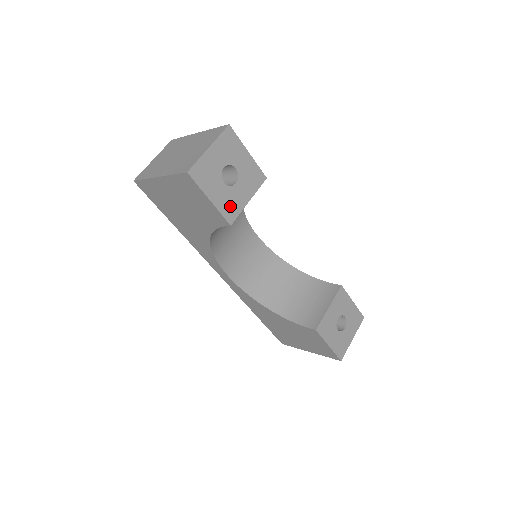
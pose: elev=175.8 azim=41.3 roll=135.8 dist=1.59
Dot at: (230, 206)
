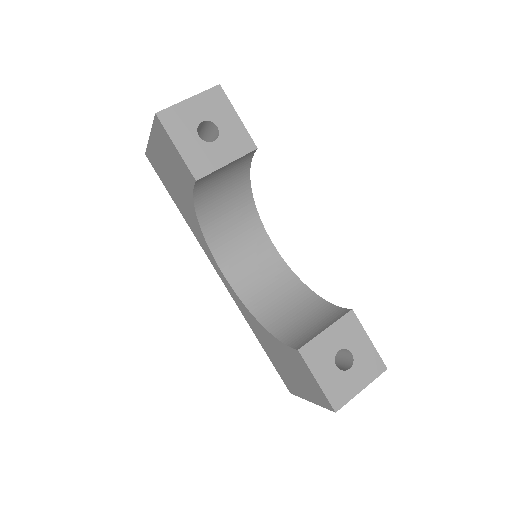
Dot at: (201, 161)
